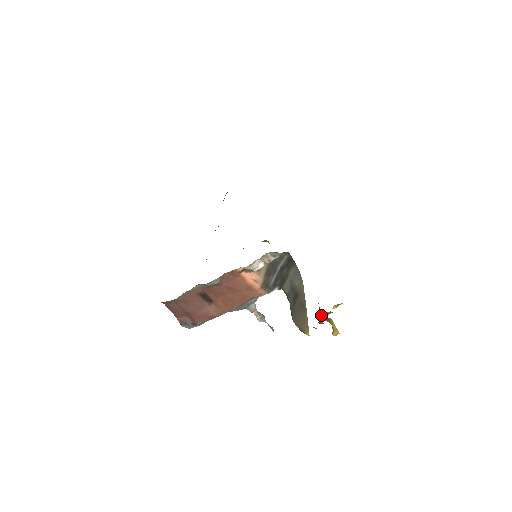
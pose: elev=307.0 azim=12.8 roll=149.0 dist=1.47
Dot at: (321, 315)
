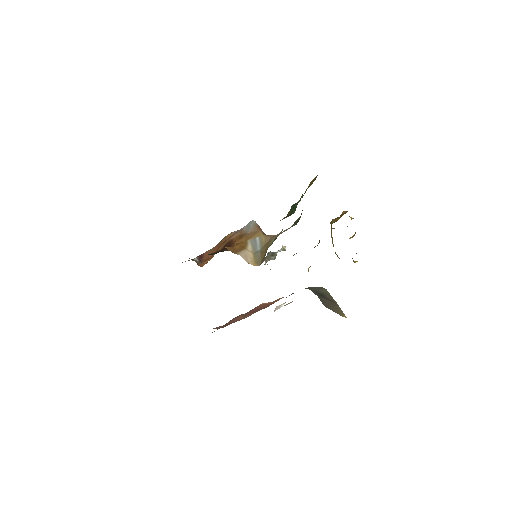
Dot at: occluded
